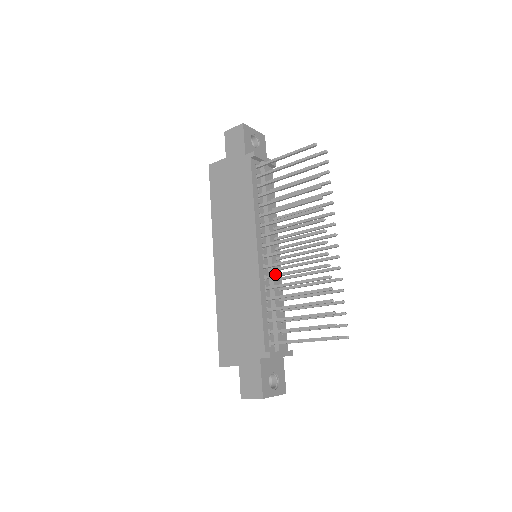
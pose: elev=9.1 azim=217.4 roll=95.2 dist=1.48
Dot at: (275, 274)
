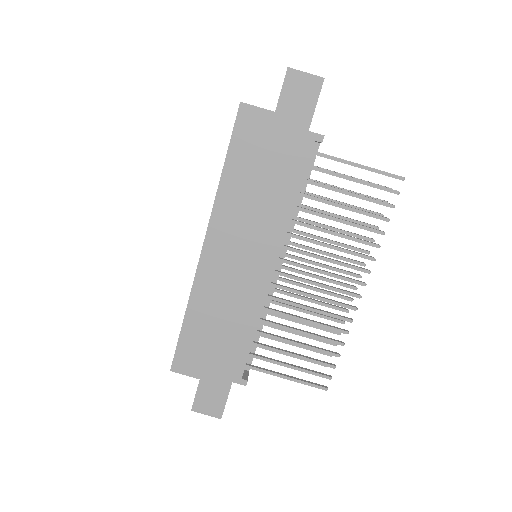
Dot at: (283, 300)
